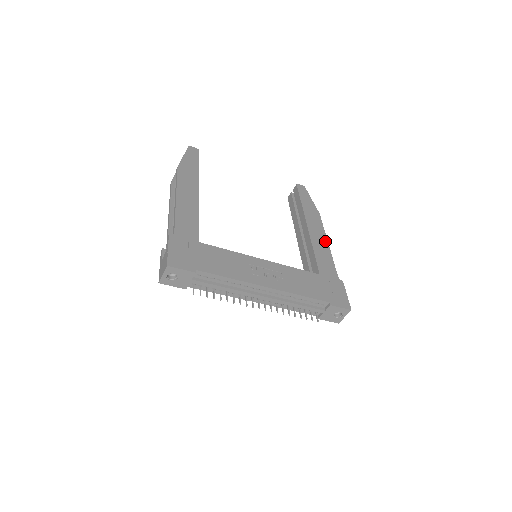
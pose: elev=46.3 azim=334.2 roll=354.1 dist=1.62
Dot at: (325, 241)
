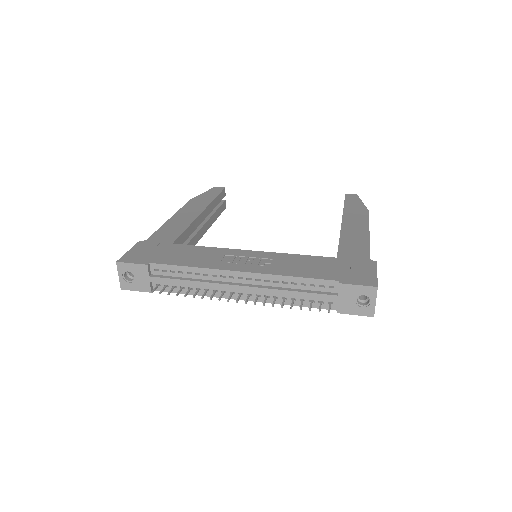
Dot at: (364, 231)
